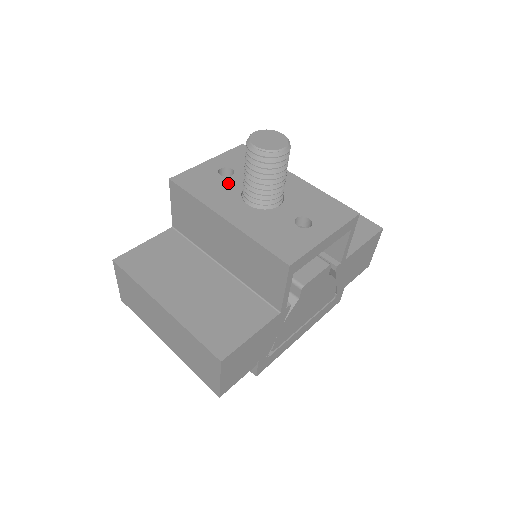
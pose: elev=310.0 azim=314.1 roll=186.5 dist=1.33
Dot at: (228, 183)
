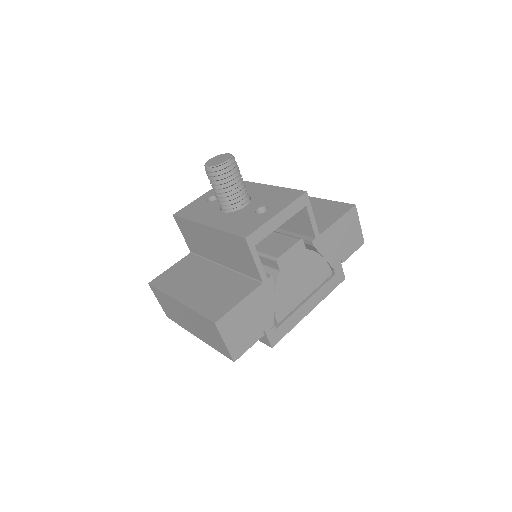
Dot at: (212, 204)
